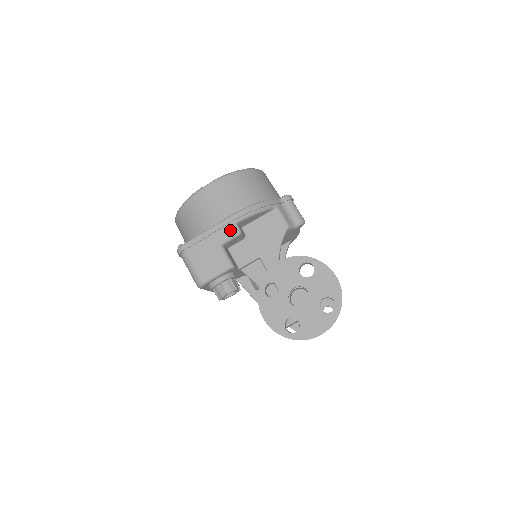
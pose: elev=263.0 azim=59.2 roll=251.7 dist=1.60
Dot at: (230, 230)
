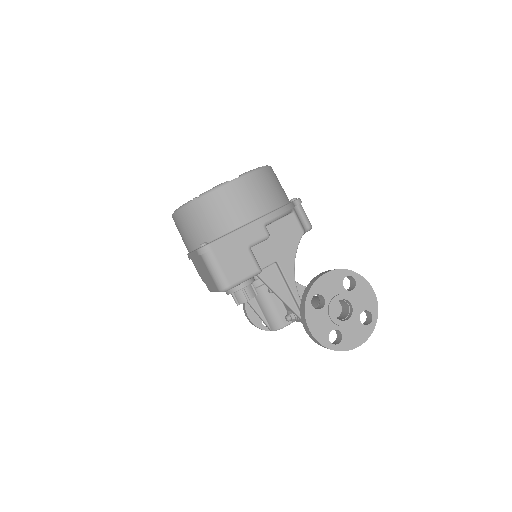
Dot at: (260, 233)
